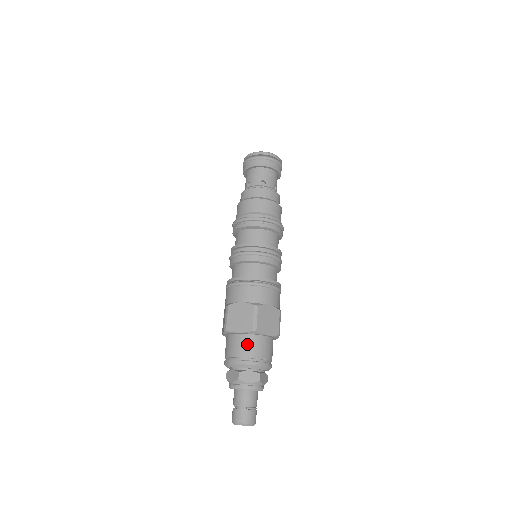
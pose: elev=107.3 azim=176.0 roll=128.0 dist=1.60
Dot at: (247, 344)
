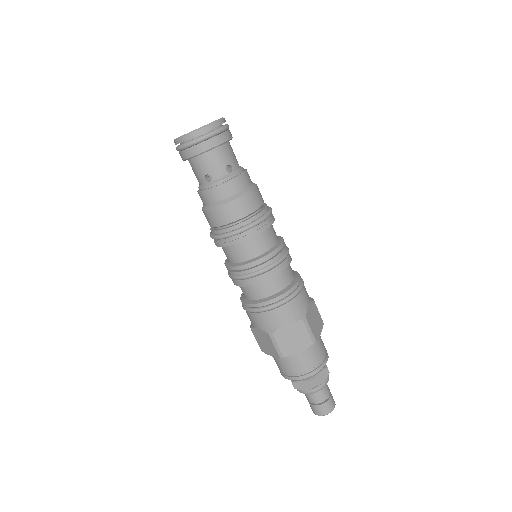
Dot at: (310, 356)
